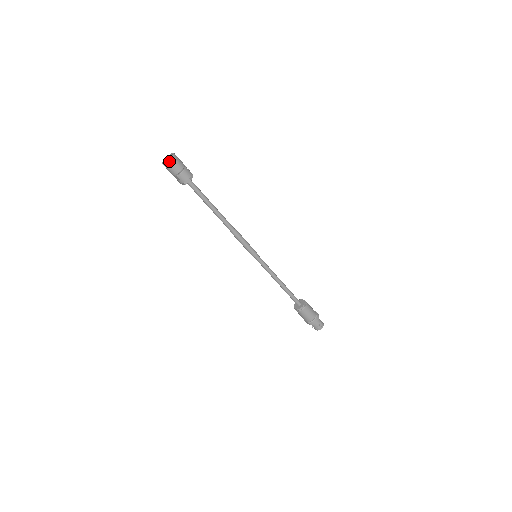
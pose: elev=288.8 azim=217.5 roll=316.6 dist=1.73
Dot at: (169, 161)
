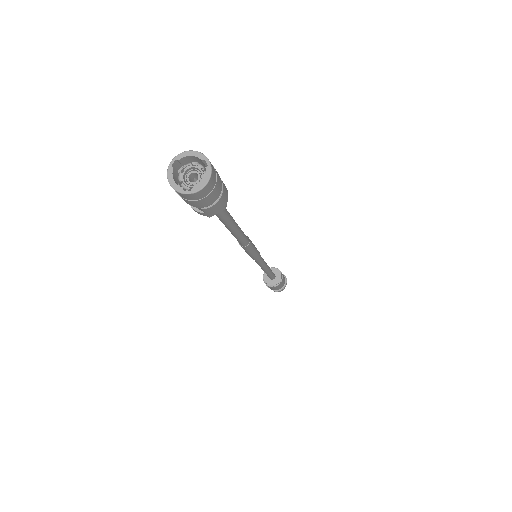
Dot at: (200, 190)
